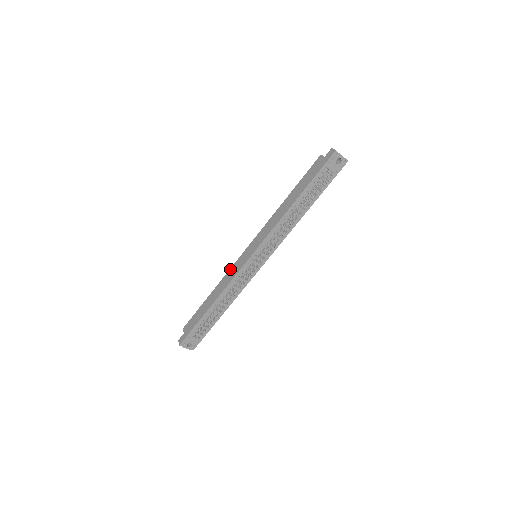
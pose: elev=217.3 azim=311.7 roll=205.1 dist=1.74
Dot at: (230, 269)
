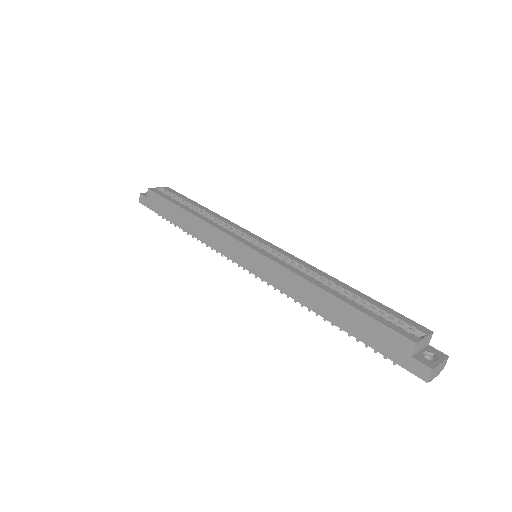
Dot at: (218, 231)
